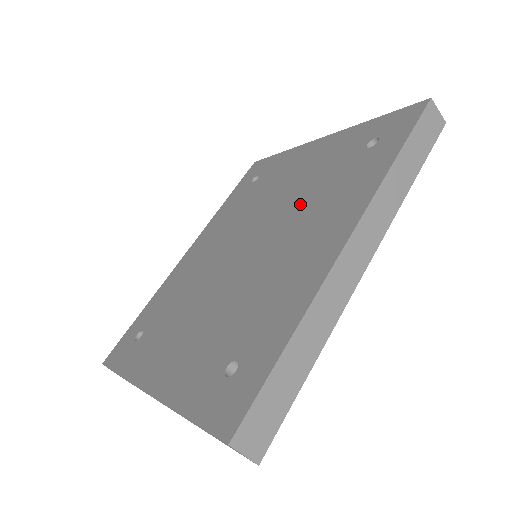
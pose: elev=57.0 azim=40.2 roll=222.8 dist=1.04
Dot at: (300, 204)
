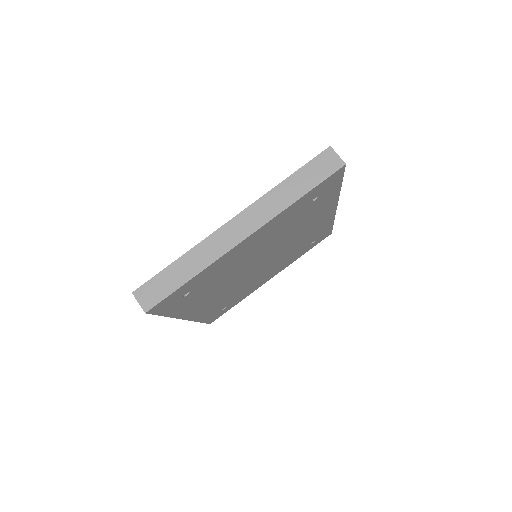
Dot at: occluded
